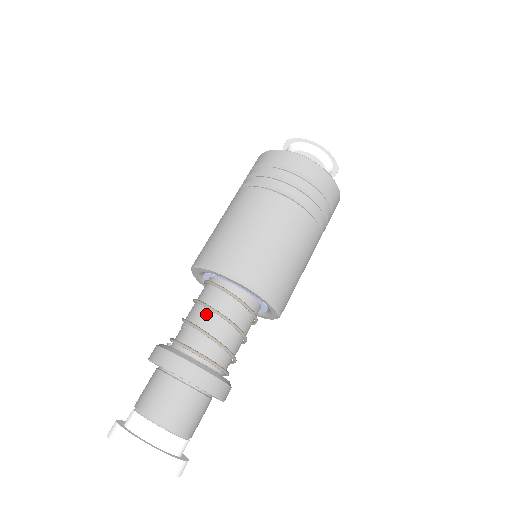
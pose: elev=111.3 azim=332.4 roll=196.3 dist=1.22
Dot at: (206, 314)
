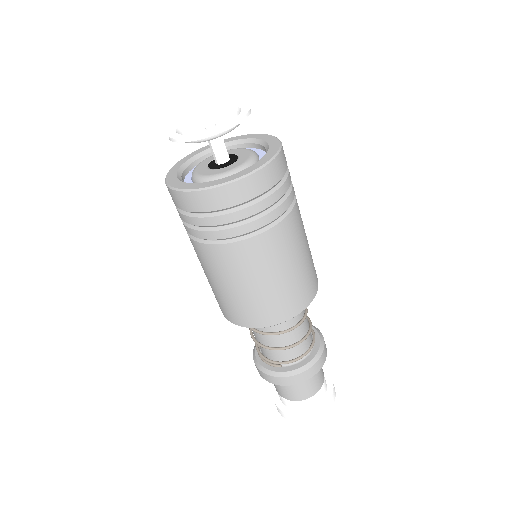
Dot at: (294, 332)
